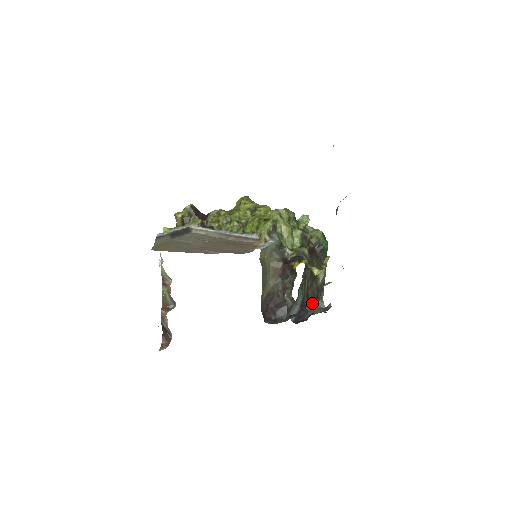
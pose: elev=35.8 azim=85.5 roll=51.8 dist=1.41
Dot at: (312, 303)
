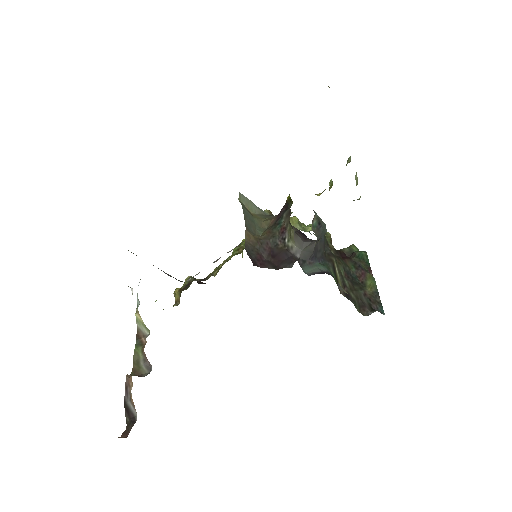
Dot at: (363, 313)
